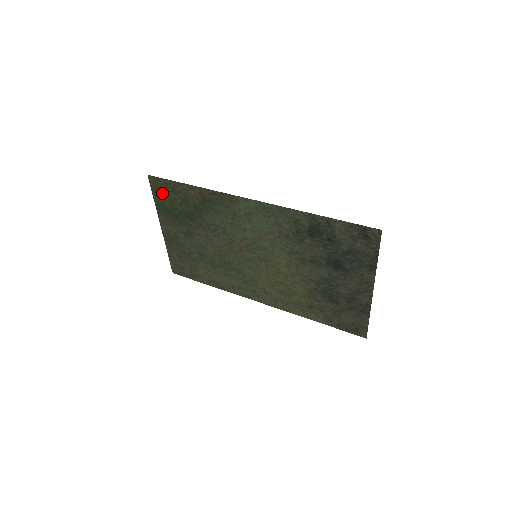
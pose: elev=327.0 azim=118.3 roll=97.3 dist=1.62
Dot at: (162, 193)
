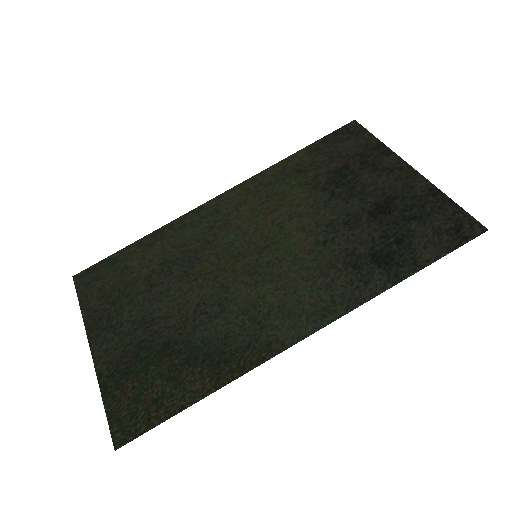
Dot at: (129, 407)
